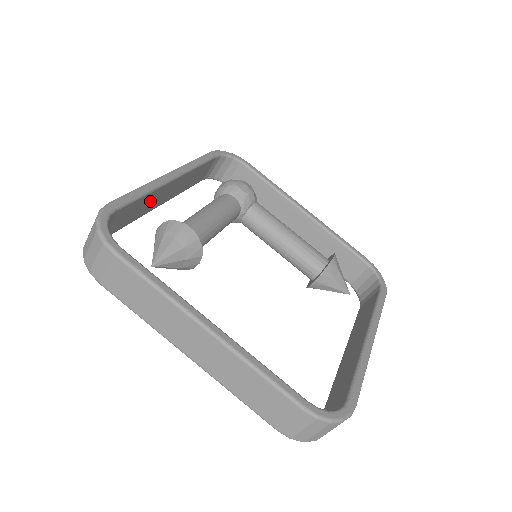
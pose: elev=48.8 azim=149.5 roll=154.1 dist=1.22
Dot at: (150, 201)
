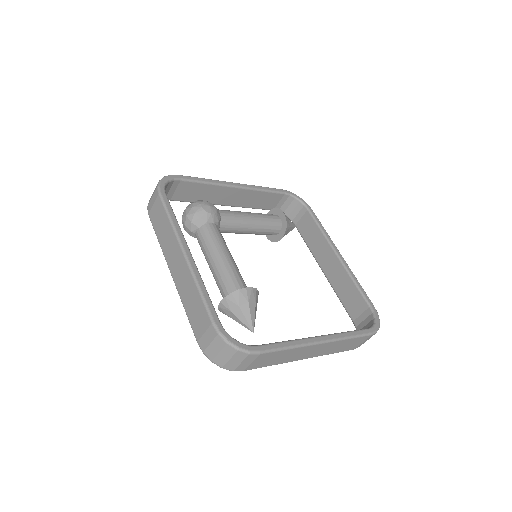
Dot at: occluded
